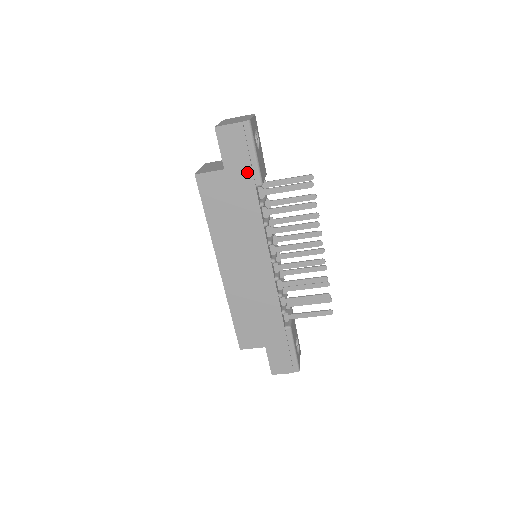
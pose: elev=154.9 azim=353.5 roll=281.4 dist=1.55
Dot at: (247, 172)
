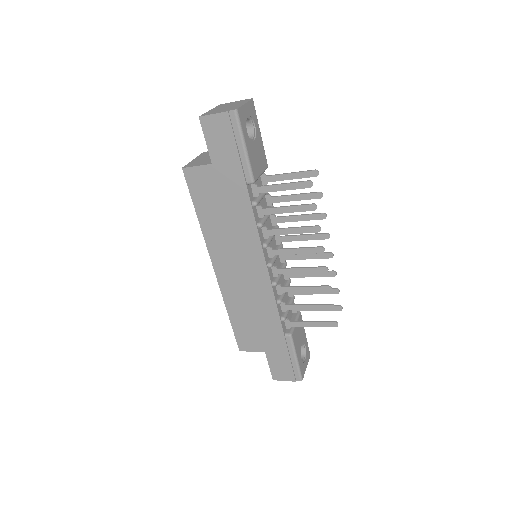
Dot at: (236, 168)
